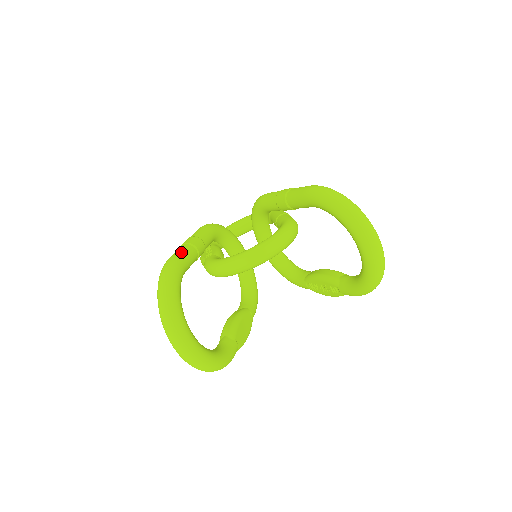
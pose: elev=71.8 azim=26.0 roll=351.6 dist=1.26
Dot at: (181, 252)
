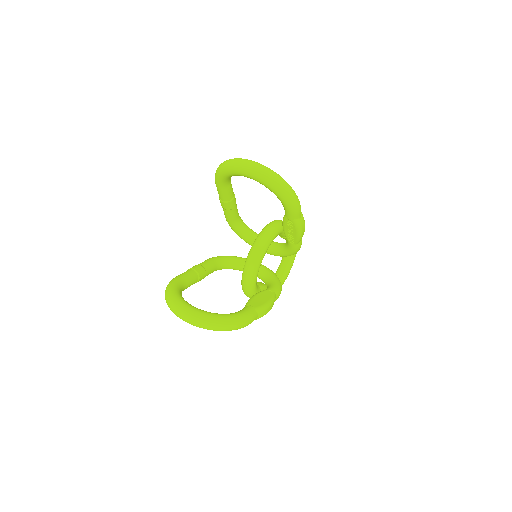
Dot at: occluded
